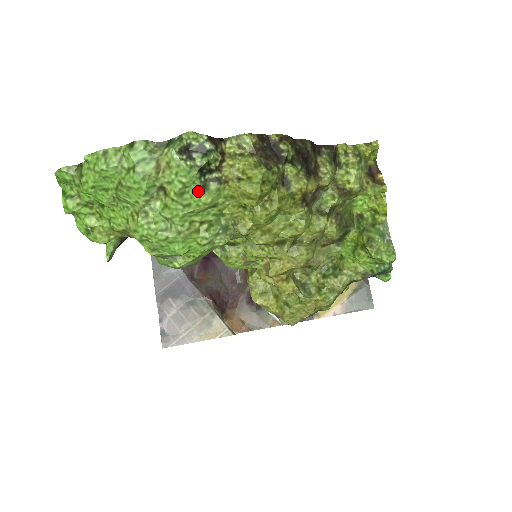
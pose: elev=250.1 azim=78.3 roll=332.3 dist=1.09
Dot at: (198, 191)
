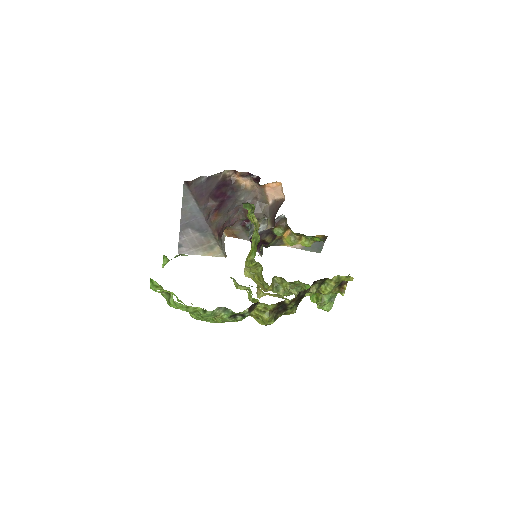
Dot at: occluded
